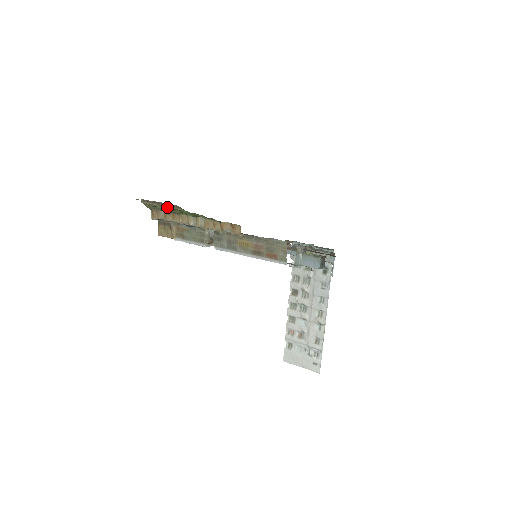
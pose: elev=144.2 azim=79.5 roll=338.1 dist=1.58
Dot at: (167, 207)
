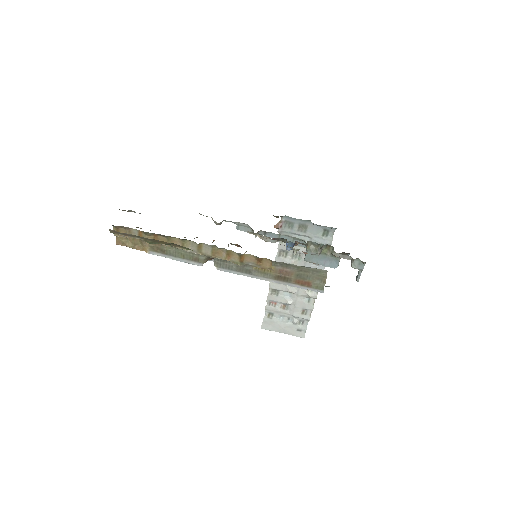
Dot at: (160, 243)
